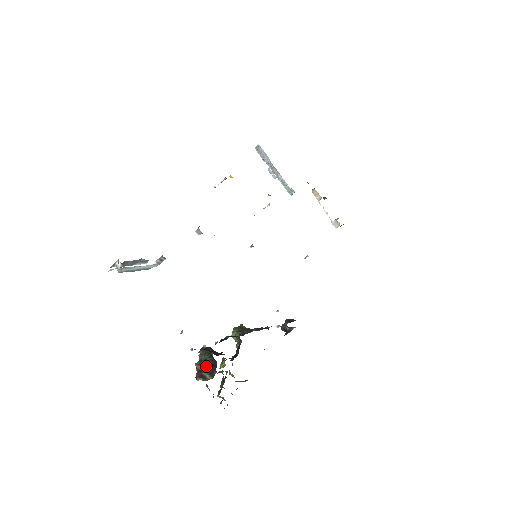
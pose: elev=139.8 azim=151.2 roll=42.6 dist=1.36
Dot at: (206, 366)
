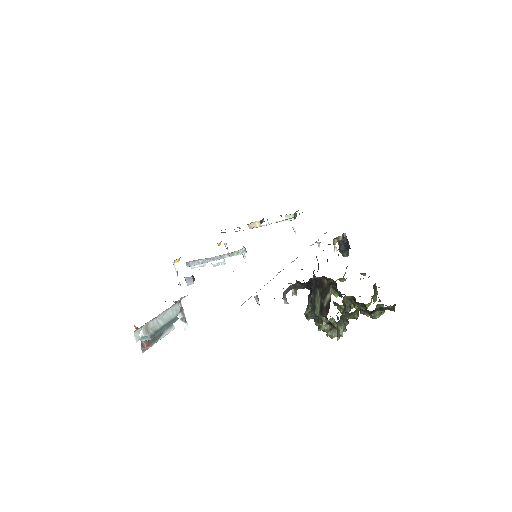
Dot at: (318, 299)
